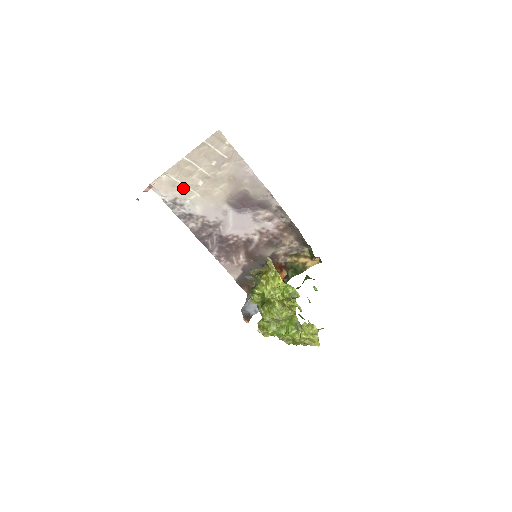
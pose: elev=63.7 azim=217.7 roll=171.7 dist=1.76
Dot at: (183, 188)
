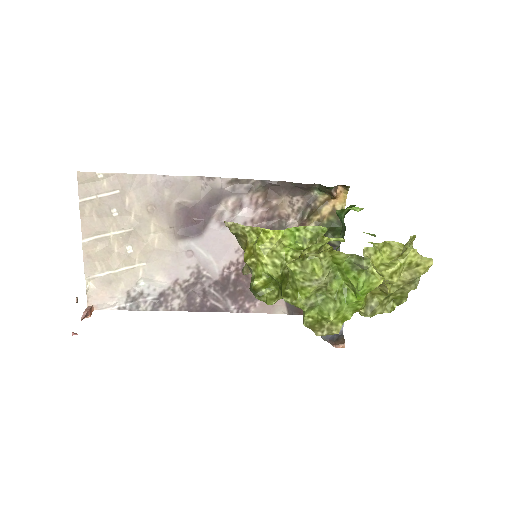
Dot at: (121, 274)
